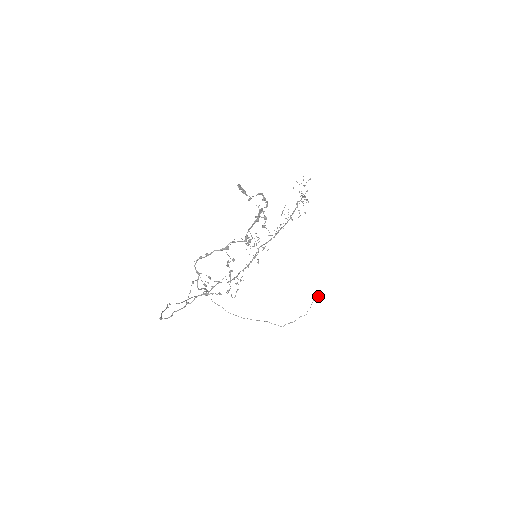
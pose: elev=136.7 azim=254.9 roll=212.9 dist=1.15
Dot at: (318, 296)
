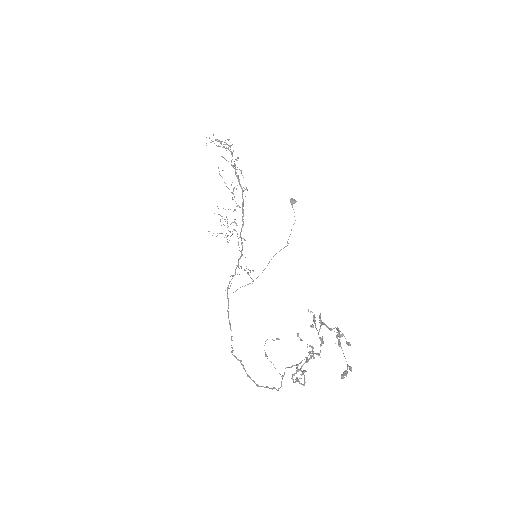
Dot at: (293, 200)
